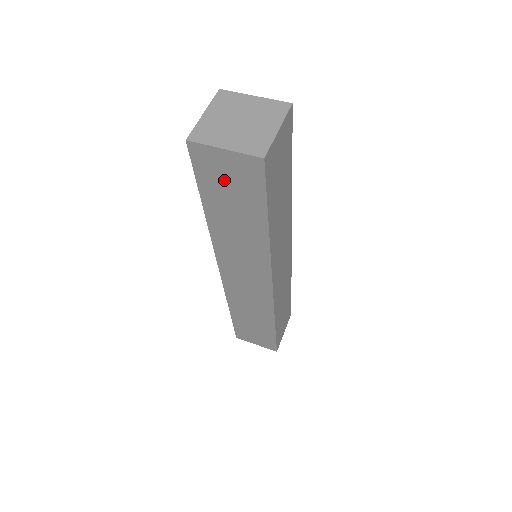
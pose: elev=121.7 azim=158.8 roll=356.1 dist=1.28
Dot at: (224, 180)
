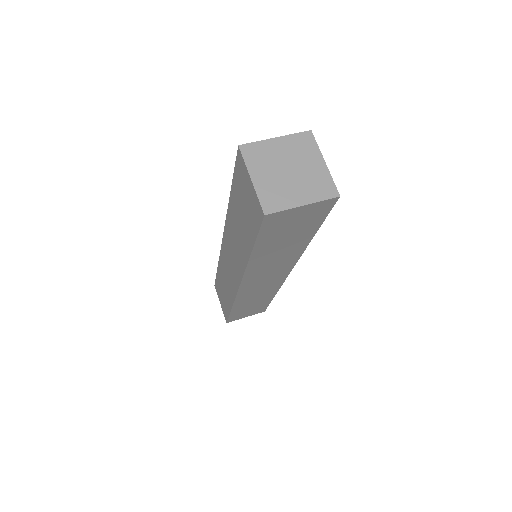
Dot at: (244, 196)
